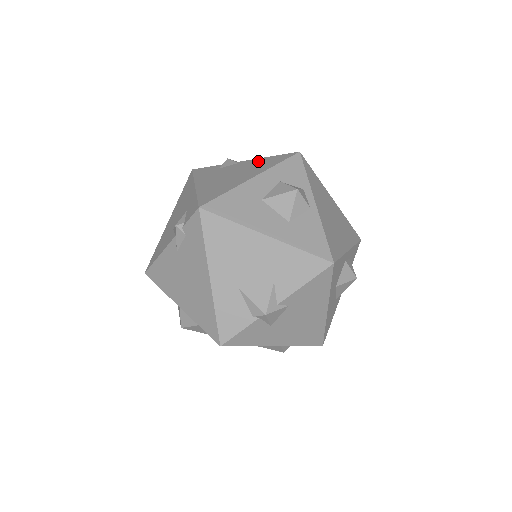
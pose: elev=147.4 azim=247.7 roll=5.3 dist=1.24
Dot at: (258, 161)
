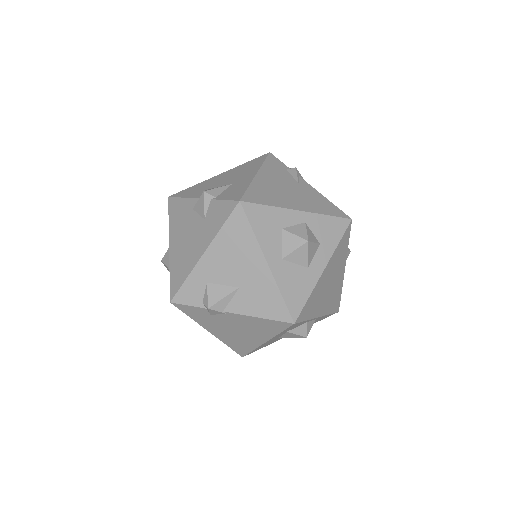
Dot at: (252, 322)
